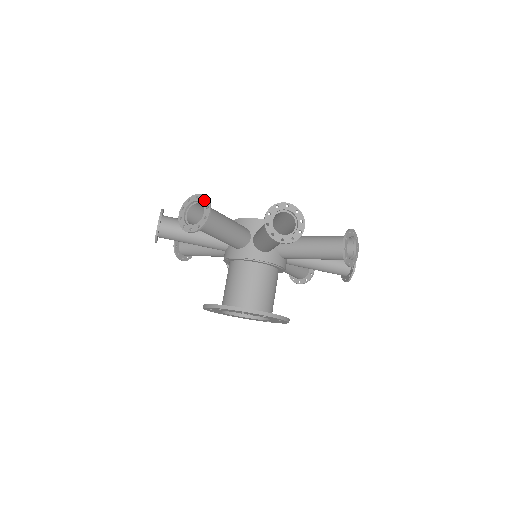
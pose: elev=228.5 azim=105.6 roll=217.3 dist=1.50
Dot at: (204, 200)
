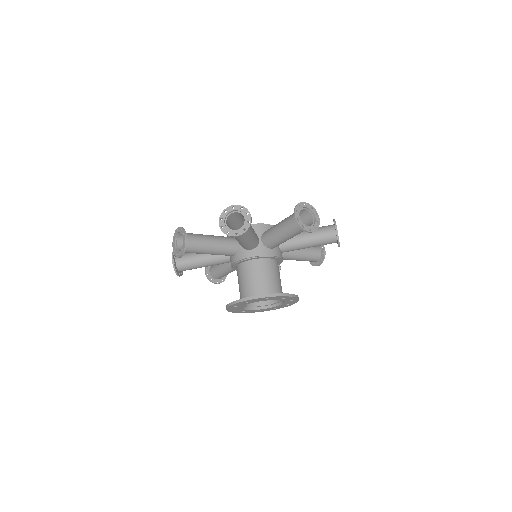
Dot at: (182, 230)
